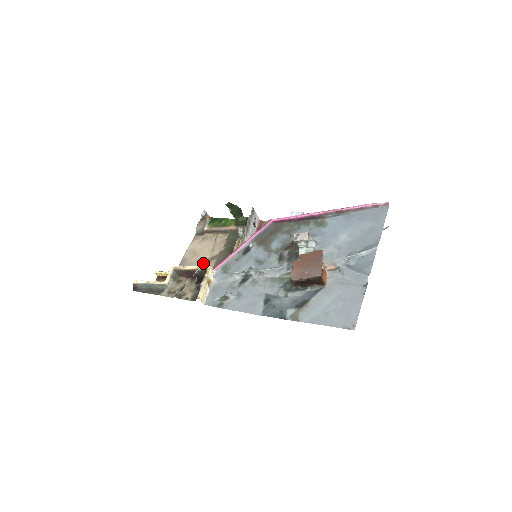
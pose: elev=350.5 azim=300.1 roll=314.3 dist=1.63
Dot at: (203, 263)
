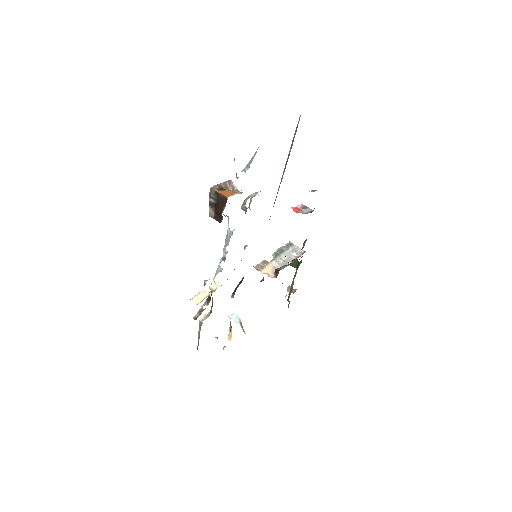
Dot at: occluded
